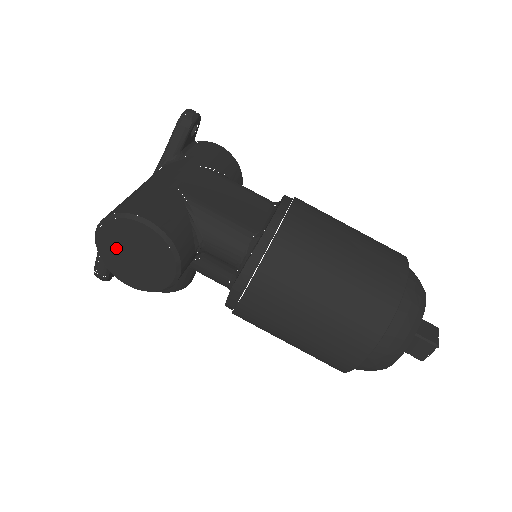
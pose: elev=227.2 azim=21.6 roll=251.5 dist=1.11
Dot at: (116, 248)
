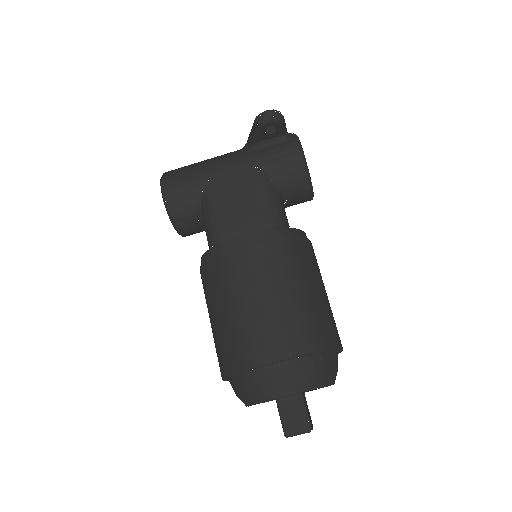
Dot at: occluded
